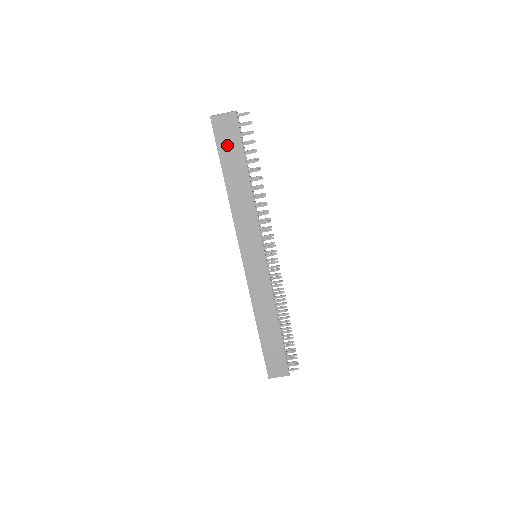
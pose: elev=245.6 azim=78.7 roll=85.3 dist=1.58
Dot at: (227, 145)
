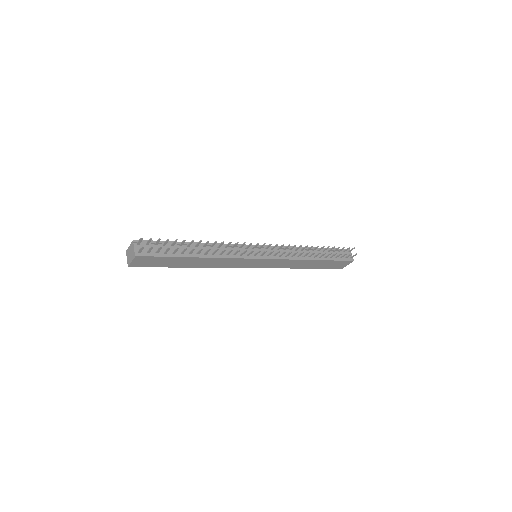
Dot at: (159, 263)
